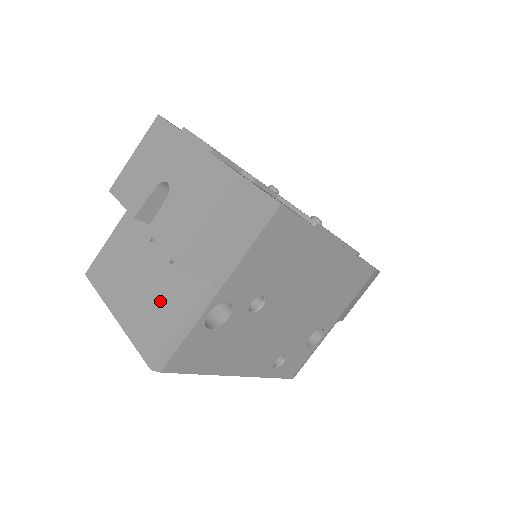
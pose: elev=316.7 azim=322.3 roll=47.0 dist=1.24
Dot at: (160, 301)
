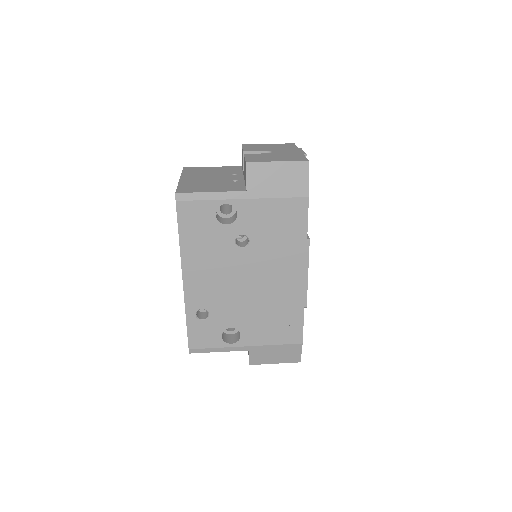
Dot at: (211, 184)
